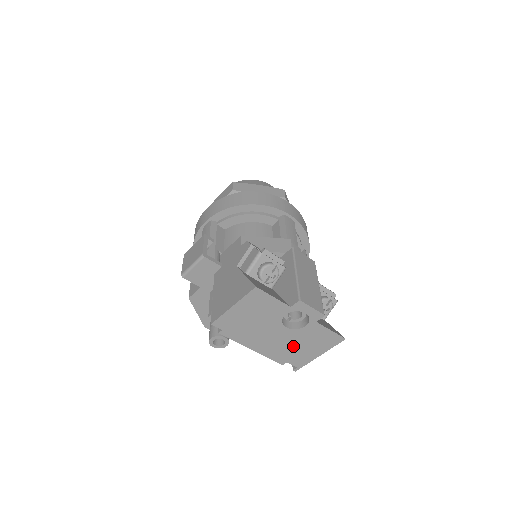
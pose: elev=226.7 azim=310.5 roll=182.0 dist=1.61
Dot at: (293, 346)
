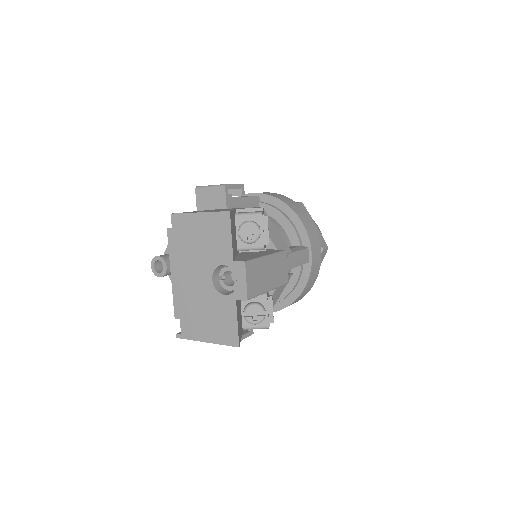
Dot at: (199, 306)
